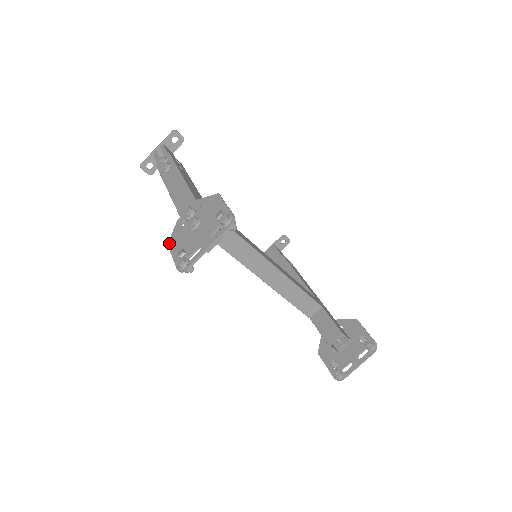
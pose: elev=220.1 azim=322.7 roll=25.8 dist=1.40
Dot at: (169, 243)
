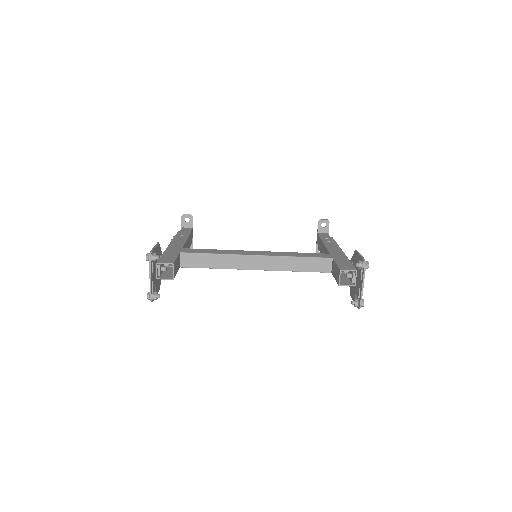
Dot at: occluded
